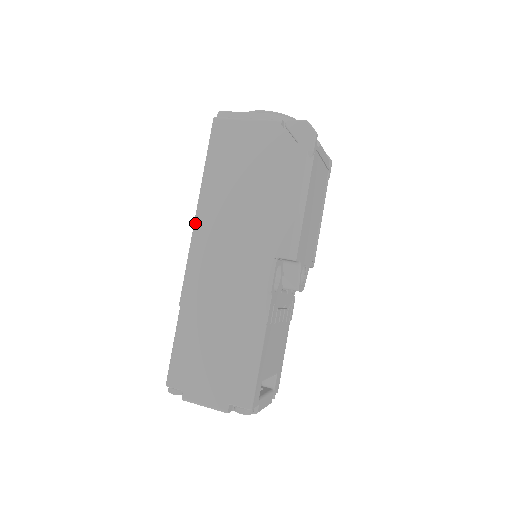
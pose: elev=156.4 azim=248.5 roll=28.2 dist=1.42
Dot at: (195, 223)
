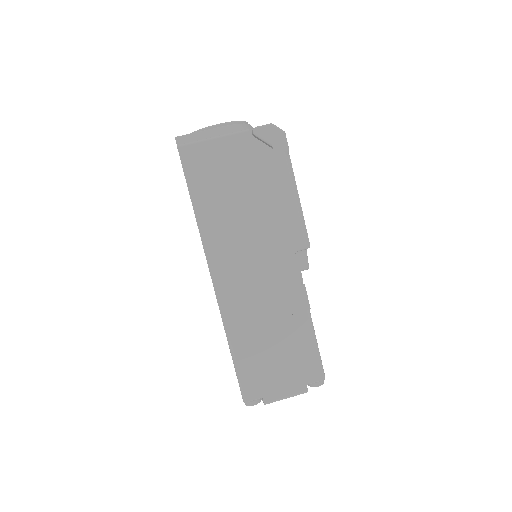
Dot at: (206, 254)
